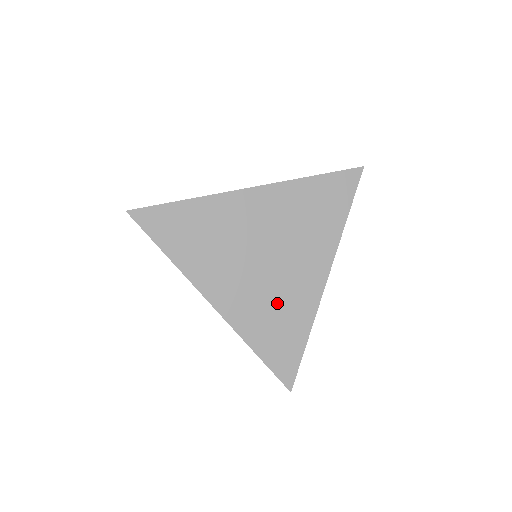
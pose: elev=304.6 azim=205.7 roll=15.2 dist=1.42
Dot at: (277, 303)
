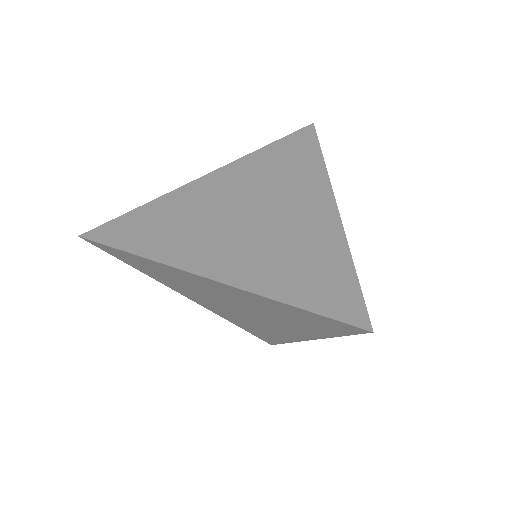
Dot at: (289, 245)
